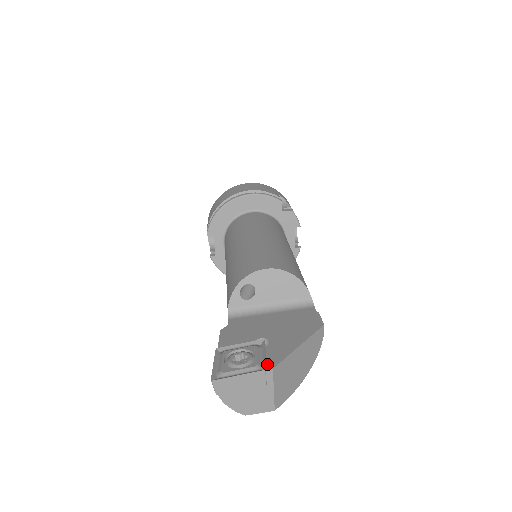
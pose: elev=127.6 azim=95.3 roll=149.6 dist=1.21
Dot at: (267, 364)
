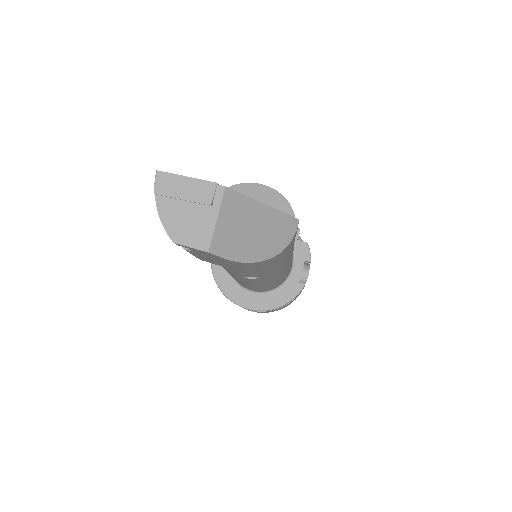
Dot at: (222, 188)
